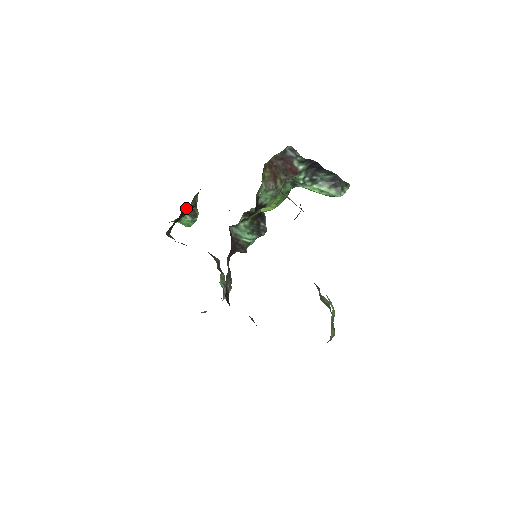
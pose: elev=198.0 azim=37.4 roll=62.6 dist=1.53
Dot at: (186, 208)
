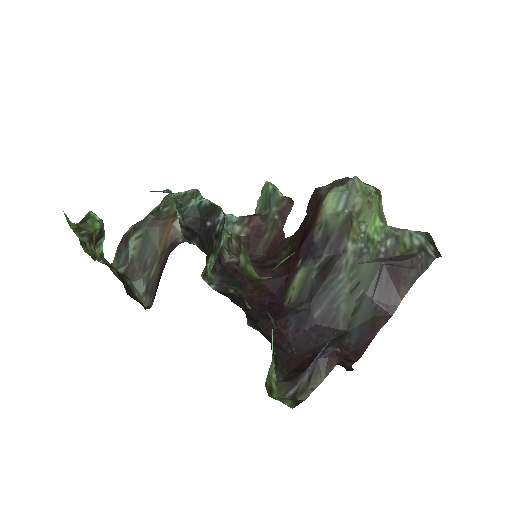
Dot at: occluded
